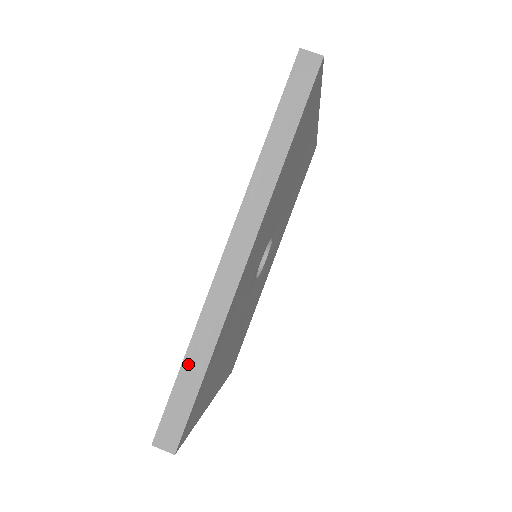
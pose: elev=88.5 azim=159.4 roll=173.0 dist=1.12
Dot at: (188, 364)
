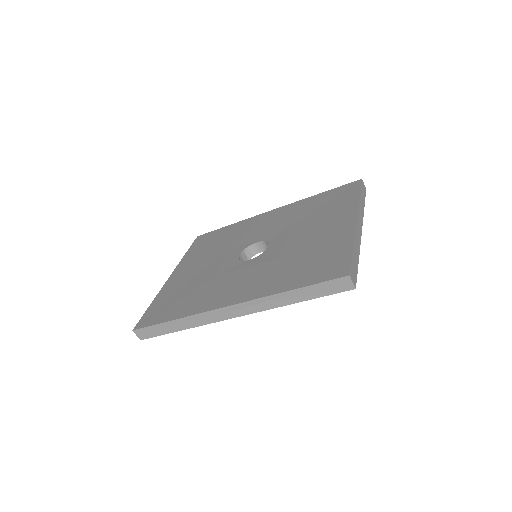
Dot at: (172, 323)
